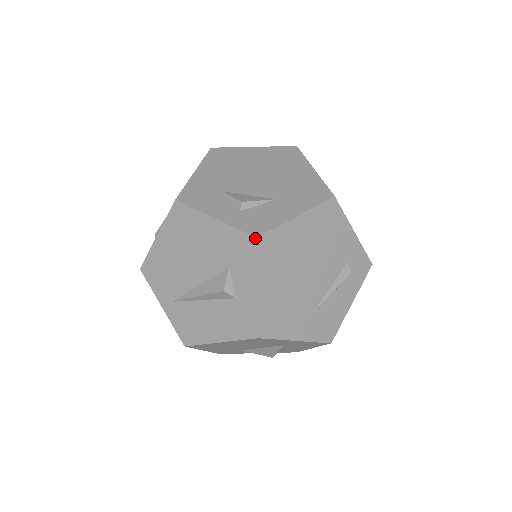
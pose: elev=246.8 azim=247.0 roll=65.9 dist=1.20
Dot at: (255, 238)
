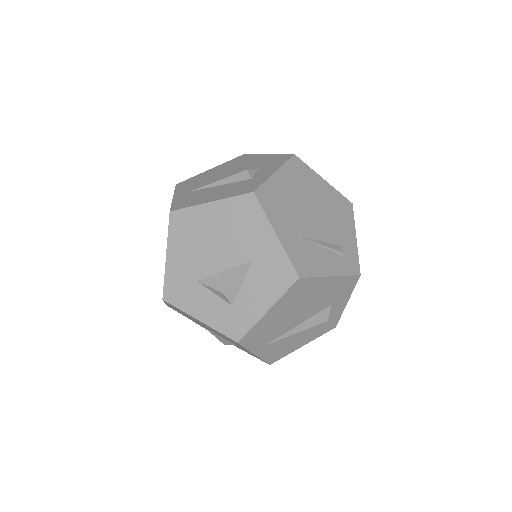
Dot at: (293, 154)
